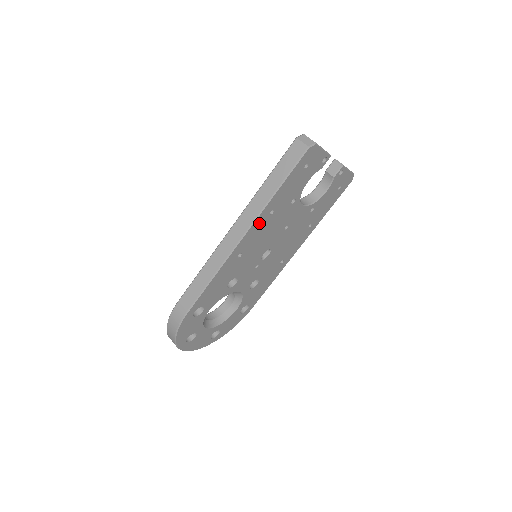
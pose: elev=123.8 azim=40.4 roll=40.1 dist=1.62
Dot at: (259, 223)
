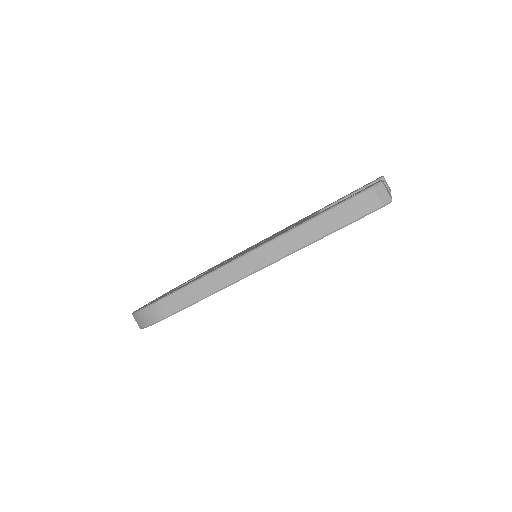
Dot at: occluded
